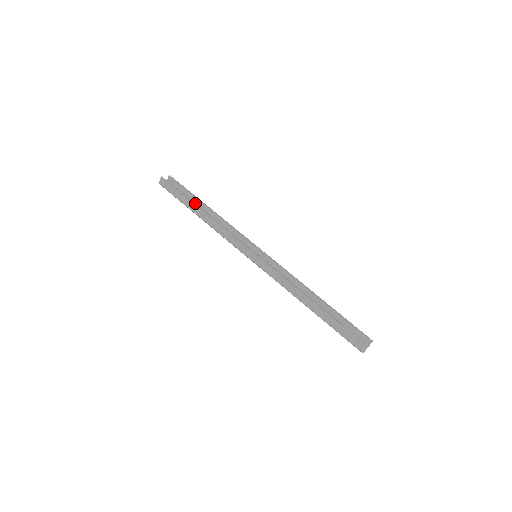
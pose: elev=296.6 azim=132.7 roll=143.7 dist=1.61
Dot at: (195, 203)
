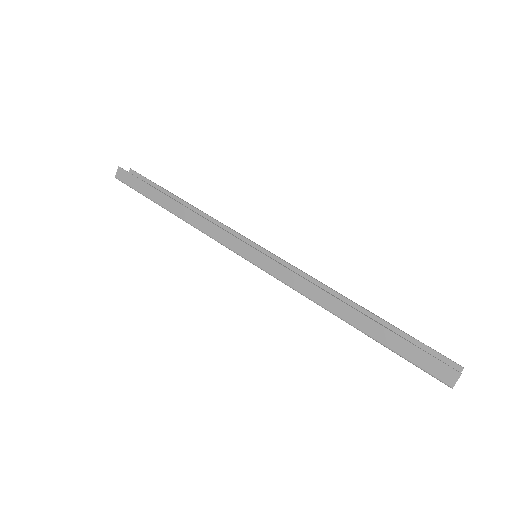
Dot at: occluded
